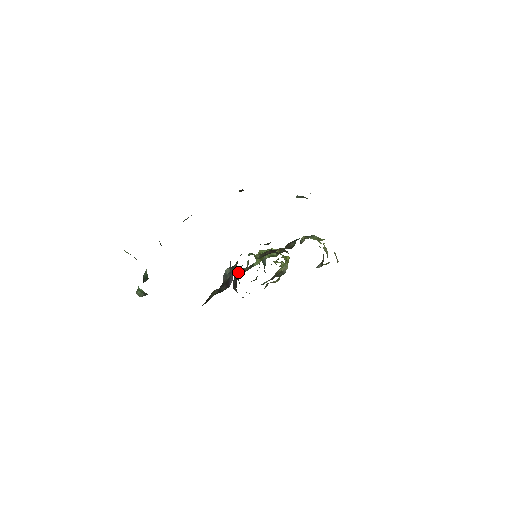
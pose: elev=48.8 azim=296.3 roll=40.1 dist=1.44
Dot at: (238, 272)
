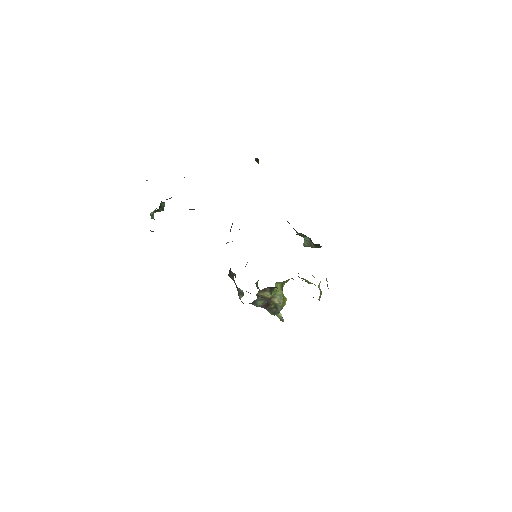
Dot at: occluded
